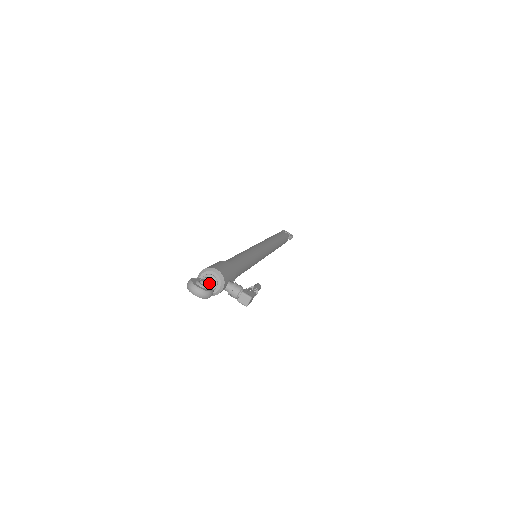
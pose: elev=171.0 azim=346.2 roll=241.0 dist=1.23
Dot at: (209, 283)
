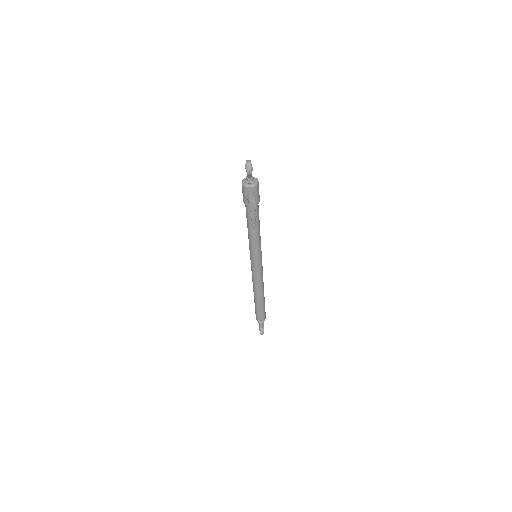
Dot at: occluded
